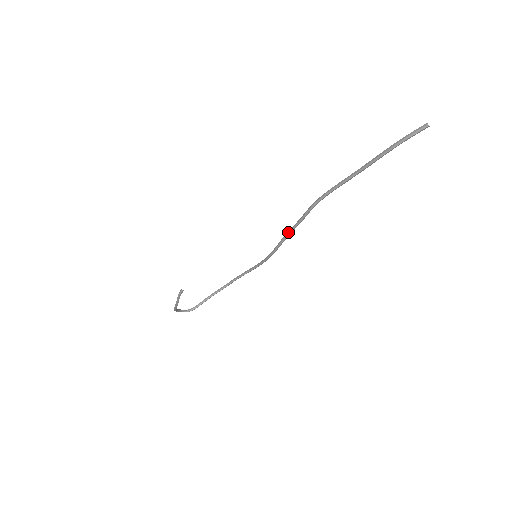
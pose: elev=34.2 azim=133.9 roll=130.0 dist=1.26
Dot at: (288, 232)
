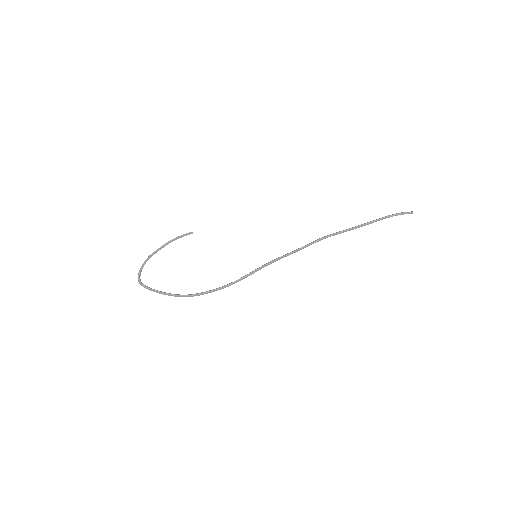
Dot at: (294, 250)
